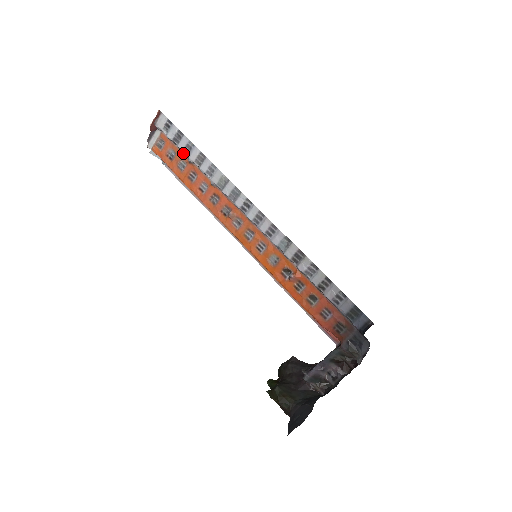
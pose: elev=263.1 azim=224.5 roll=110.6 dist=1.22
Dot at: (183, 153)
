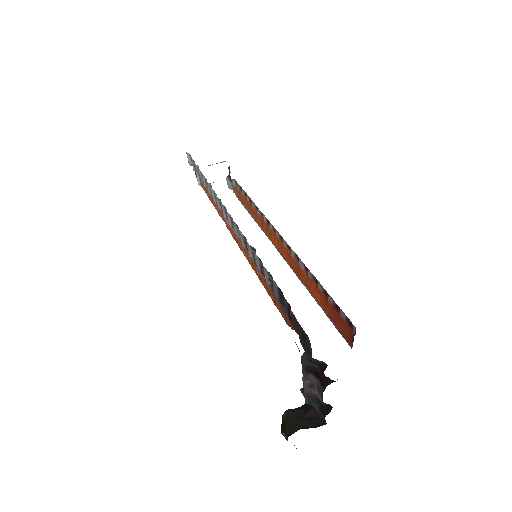
Dot at: occluded
